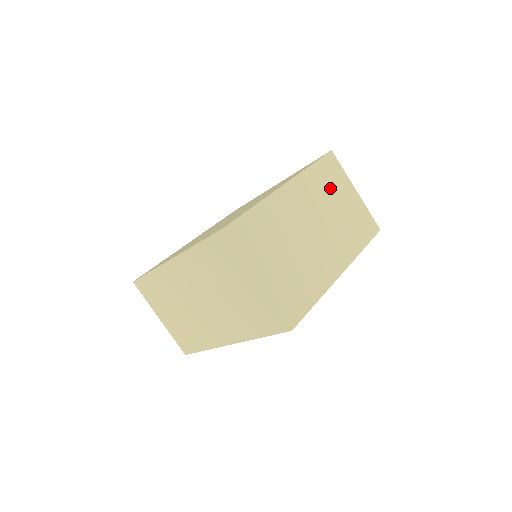
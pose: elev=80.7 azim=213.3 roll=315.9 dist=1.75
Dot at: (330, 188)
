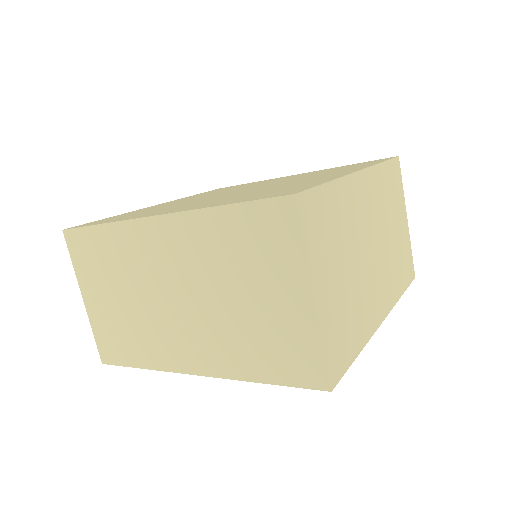
Dot at: (391, 202)
